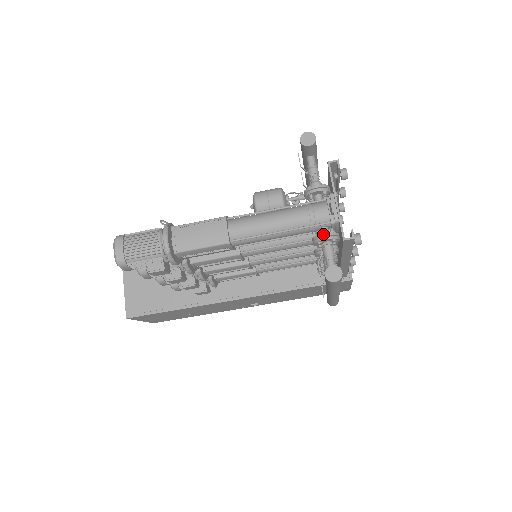
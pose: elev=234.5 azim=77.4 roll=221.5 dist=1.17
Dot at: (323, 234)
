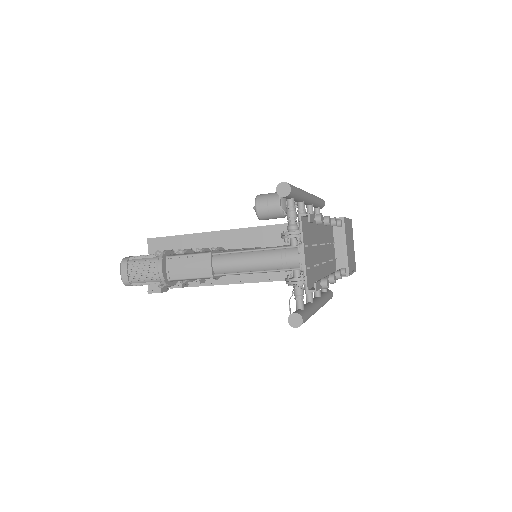
Dot at: (292, 279)
